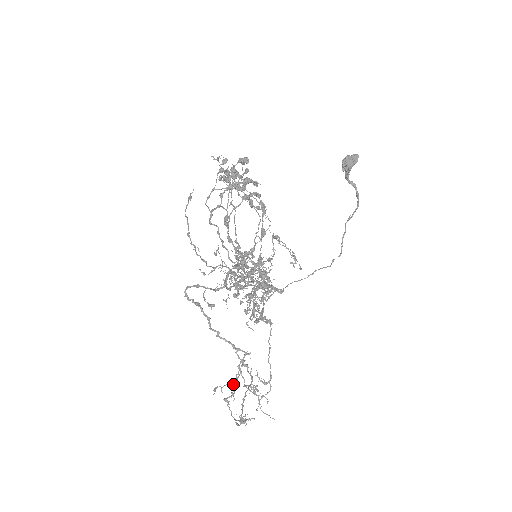
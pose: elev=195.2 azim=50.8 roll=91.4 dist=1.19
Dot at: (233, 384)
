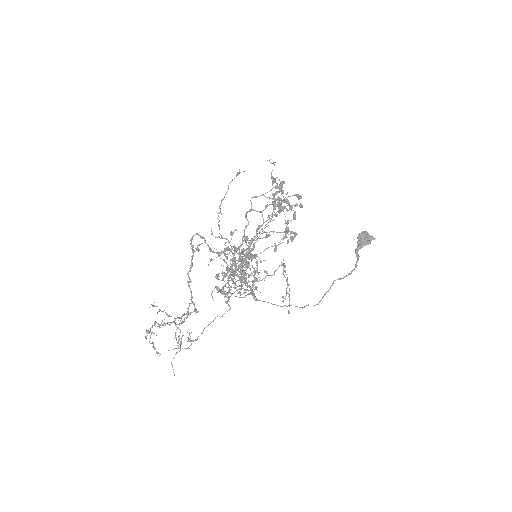
Dot at: (168, 316)
